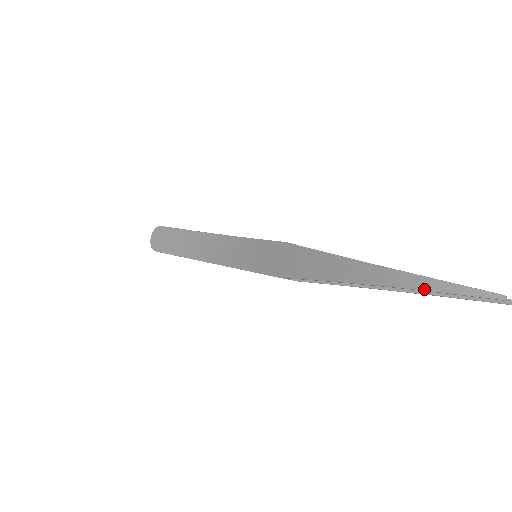
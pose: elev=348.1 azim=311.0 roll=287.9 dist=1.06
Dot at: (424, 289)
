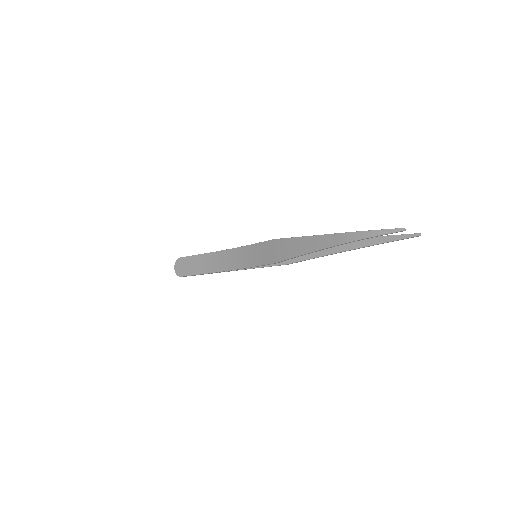
Dot at: (362, 238)
